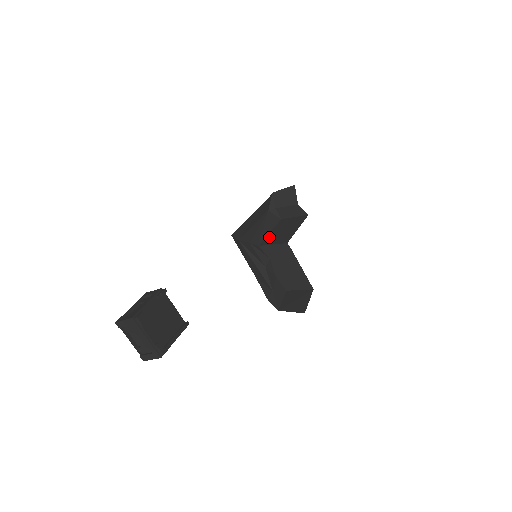
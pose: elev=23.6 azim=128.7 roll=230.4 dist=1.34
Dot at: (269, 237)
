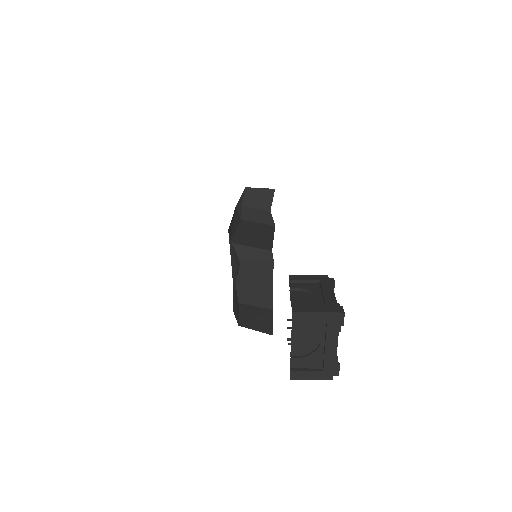
Dot at: (239, 236)
